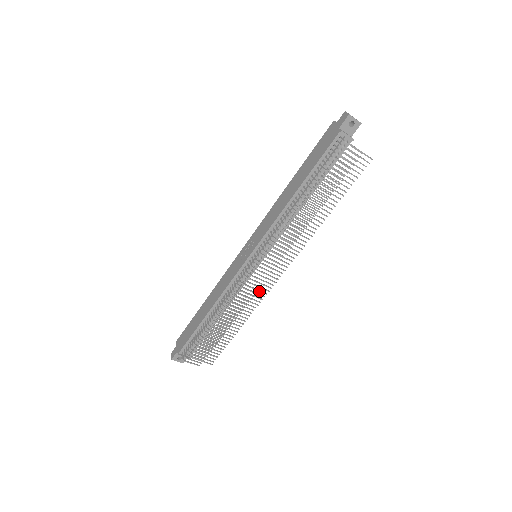
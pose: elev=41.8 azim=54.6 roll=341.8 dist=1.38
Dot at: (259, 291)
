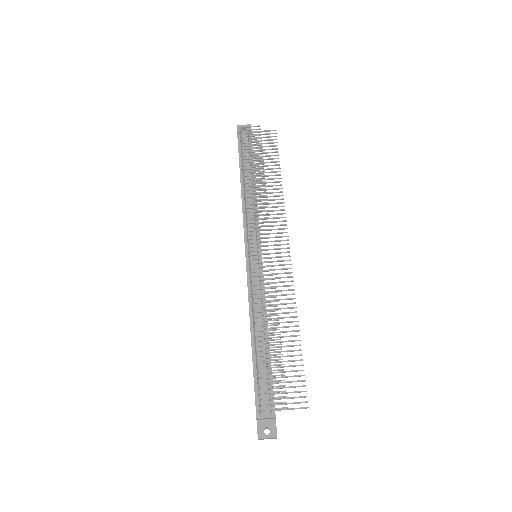
Dot at: occluded
